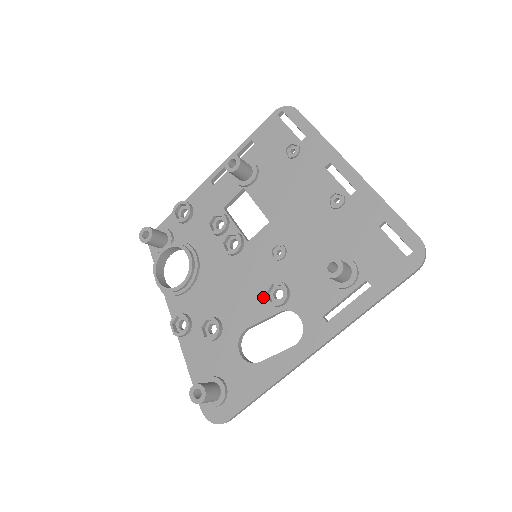
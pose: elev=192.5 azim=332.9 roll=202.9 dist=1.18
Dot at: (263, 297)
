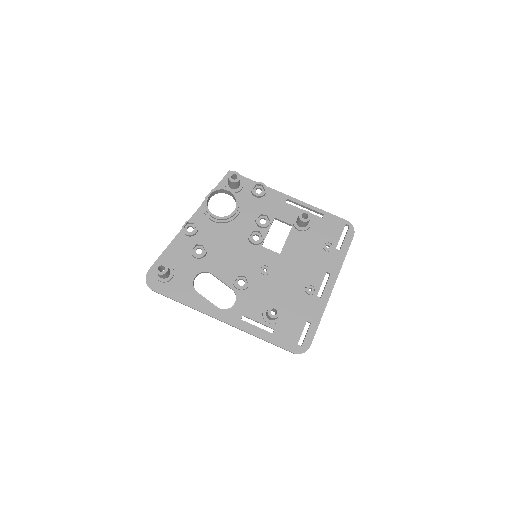
Dot at: (235, 274)
